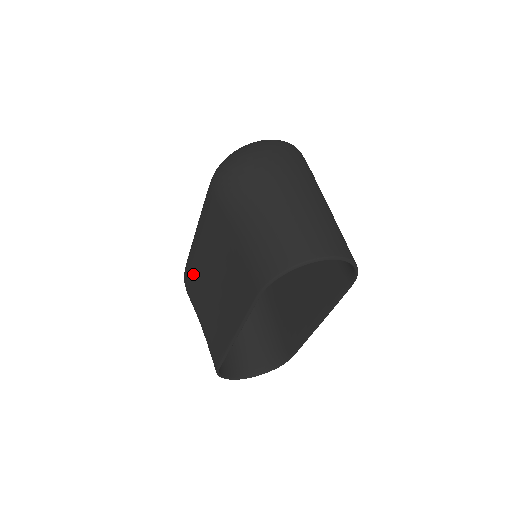
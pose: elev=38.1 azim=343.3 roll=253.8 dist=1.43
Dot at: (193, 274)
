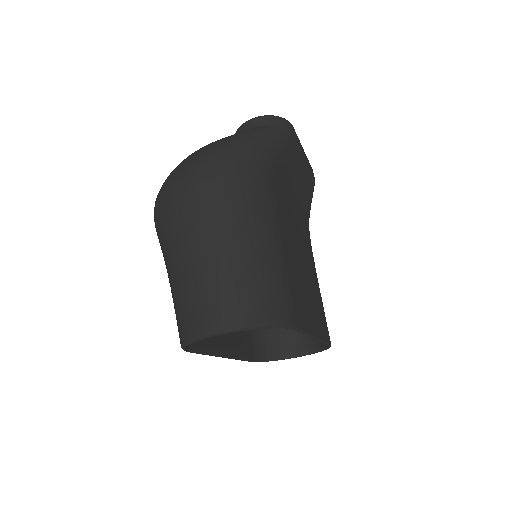
Dot at: occluded
